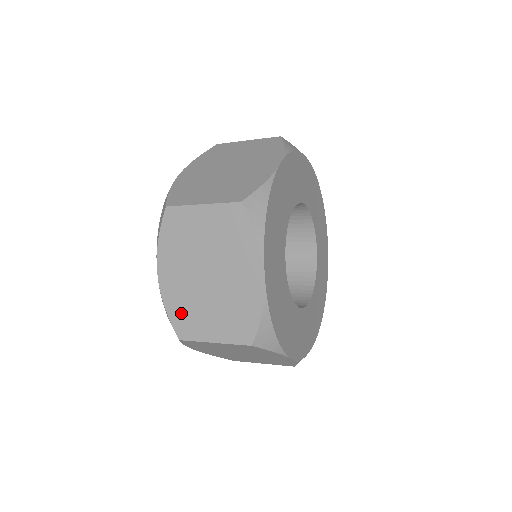
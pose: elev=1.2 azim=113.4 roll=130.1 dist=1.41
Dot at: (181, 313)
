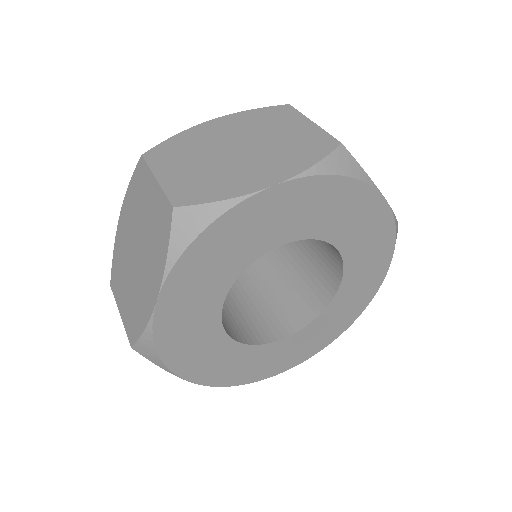
Dot at: (117, 265)
